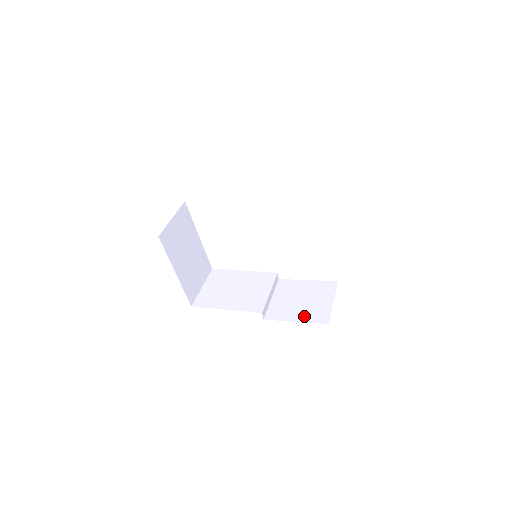
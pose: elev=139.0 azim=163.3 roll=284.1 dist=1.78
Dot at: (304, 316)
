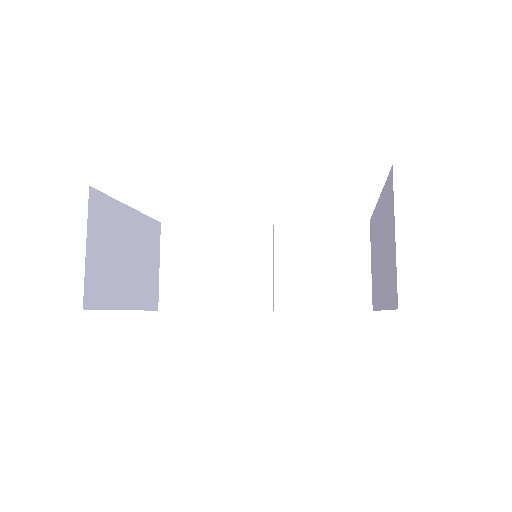
Dot at: (333, 299)
